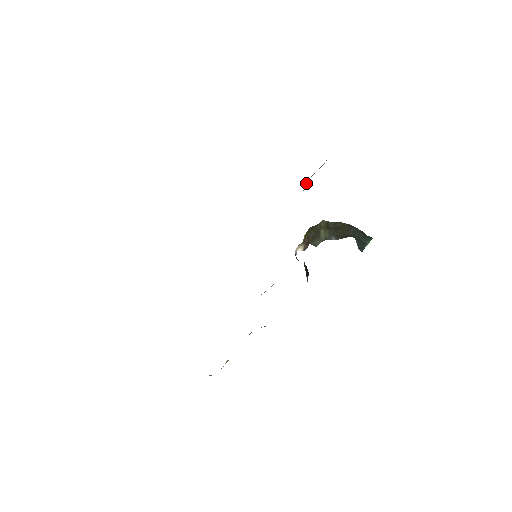
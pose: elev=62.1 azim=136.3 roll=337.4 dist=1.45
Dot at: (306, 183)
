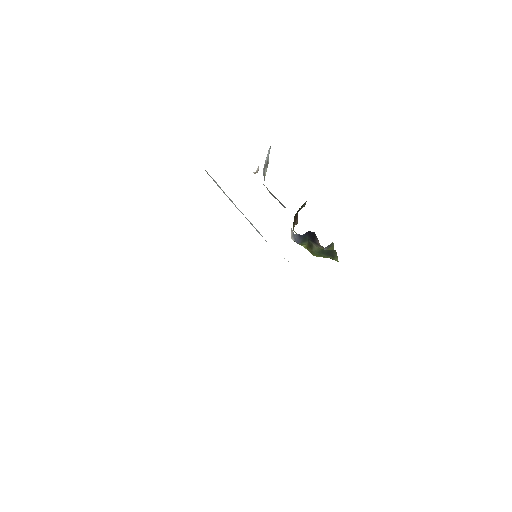
Dot at: occluded
